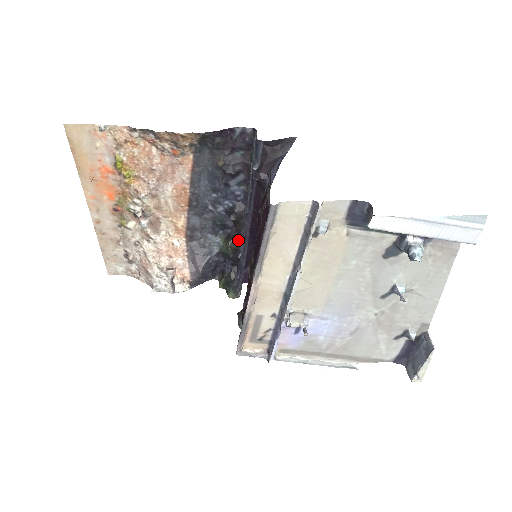
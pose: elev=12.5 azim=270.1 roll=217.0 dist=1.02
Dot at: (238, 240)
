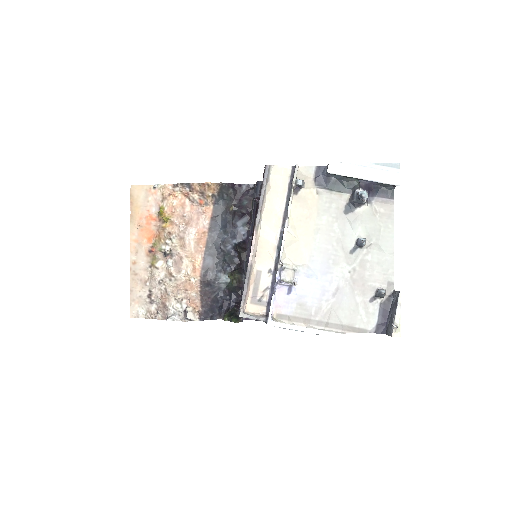
Dot at: (242, 271)
